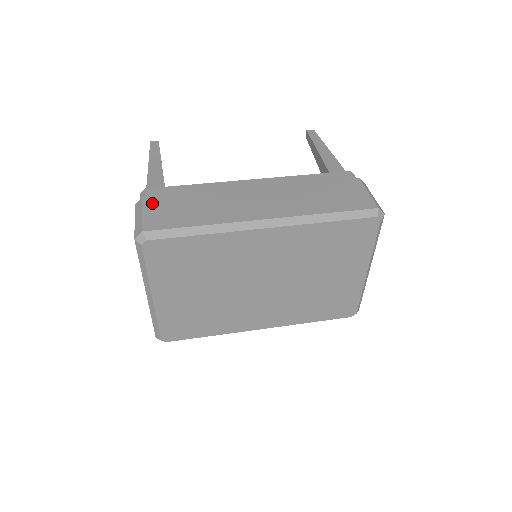
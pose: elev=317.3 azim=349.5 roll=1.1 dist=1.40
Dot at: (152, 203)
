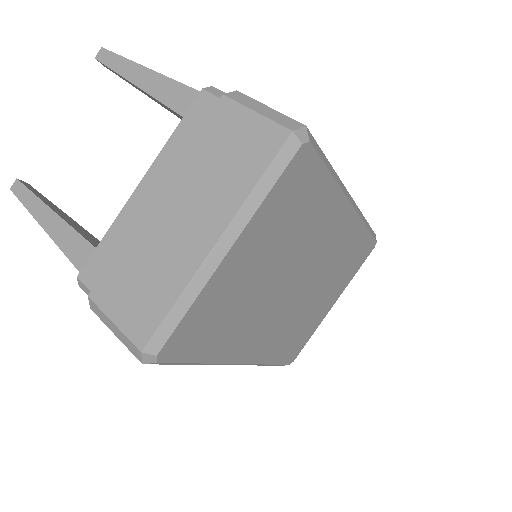
Dot at: occluded
